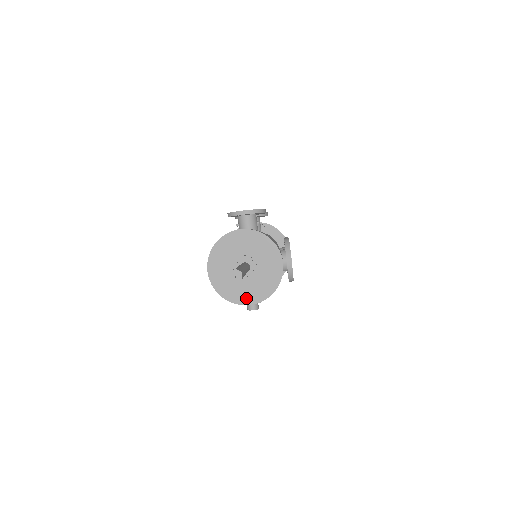
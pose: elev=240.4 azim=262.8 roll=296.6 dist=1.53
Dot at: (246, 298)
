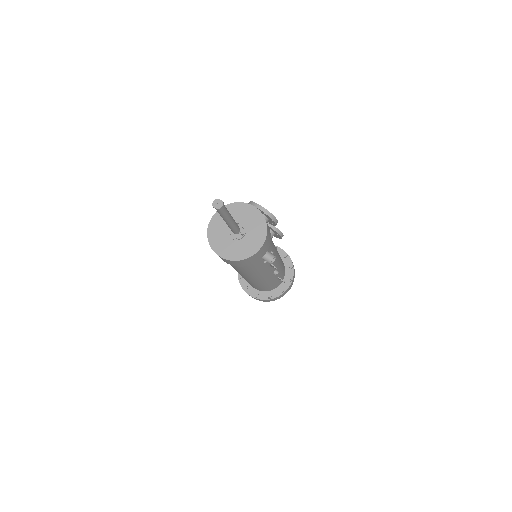
Dot at: (255, 246)
